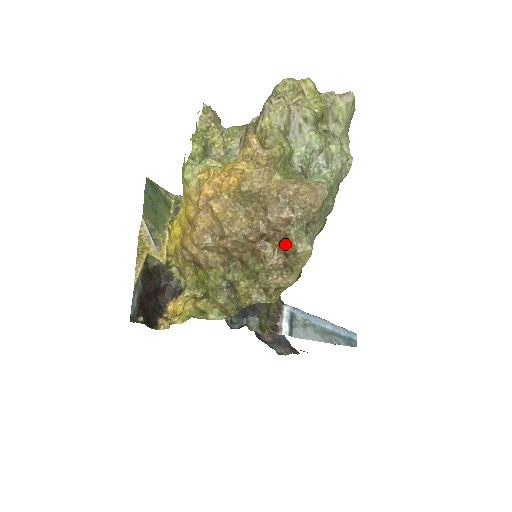
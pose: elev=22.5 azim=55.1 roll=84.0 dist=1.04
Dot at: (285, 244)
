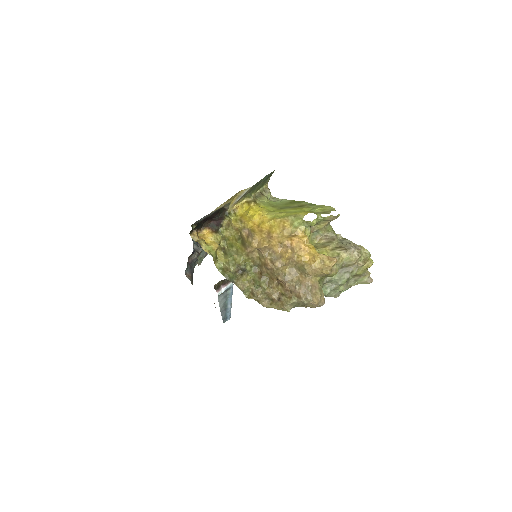
Dot at: (285, 298)
